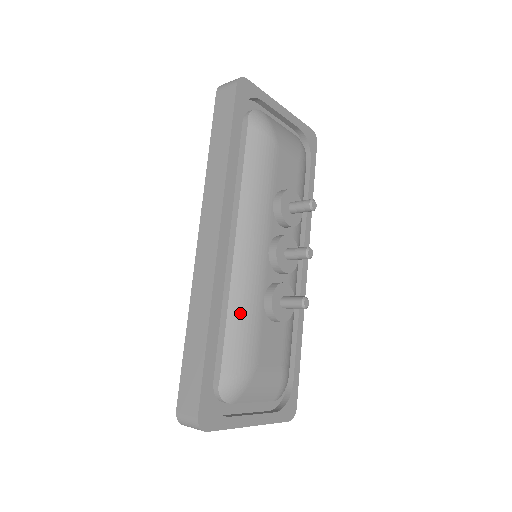
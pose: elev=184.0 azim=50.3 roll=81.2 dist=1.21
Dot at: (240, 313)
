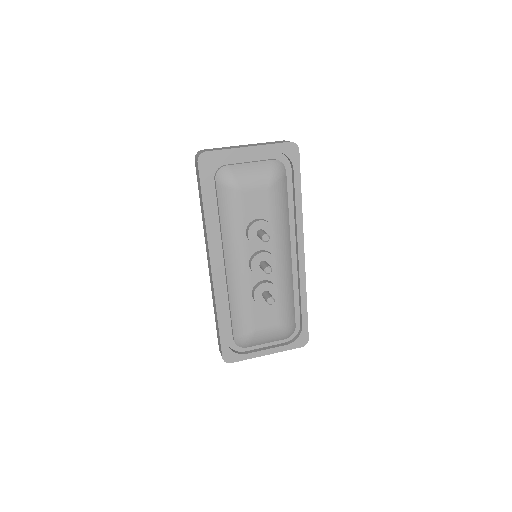
Dot at: (237, 305)
